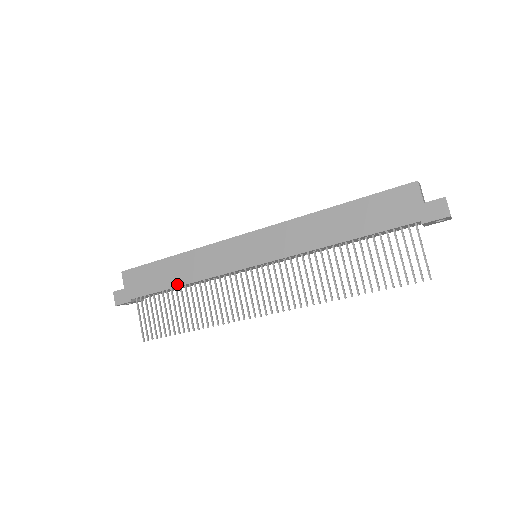
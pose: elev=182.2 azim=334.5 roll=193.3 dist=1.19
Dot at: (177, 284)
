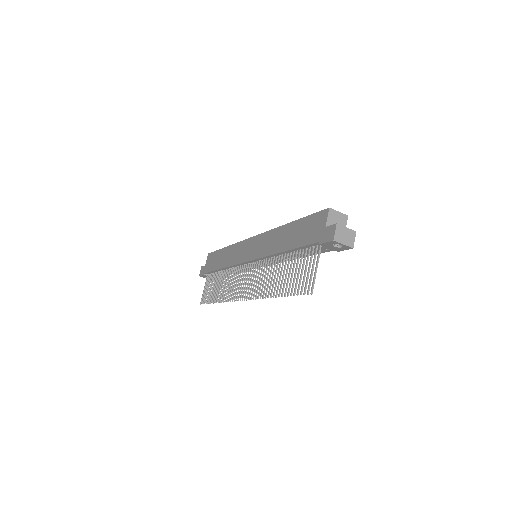
Dot at: (220, 267)
